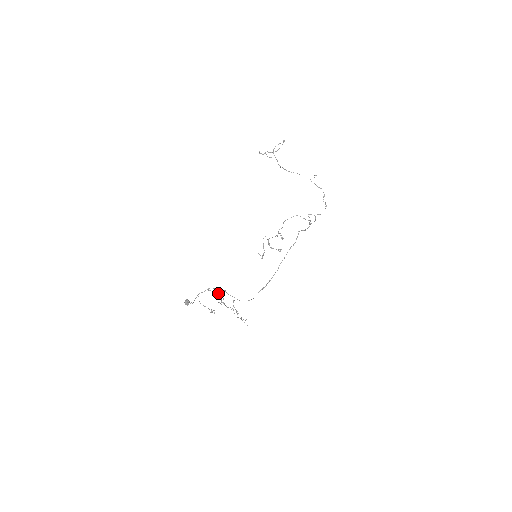
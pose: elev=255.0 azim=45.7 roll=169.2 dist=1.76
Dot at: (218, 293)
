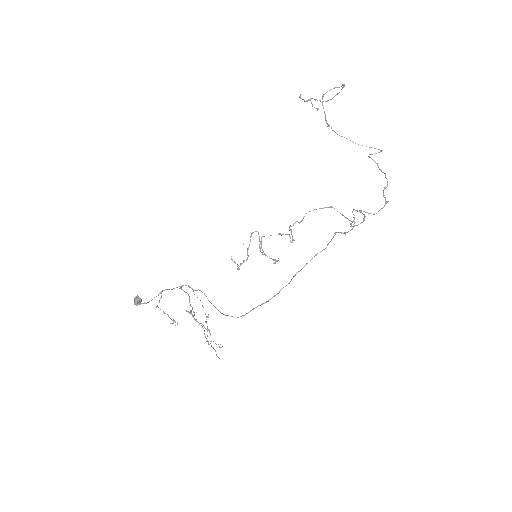
Dot at: occluded
